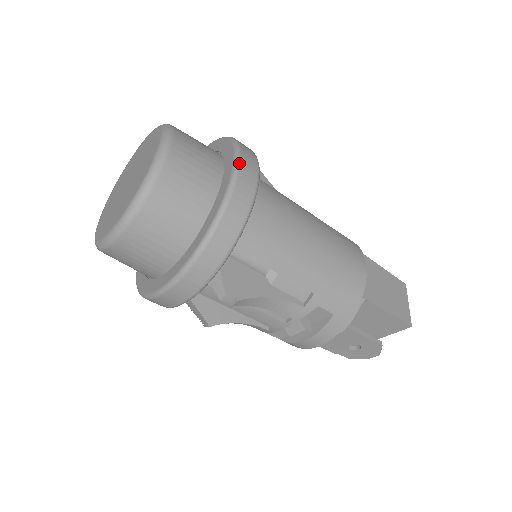
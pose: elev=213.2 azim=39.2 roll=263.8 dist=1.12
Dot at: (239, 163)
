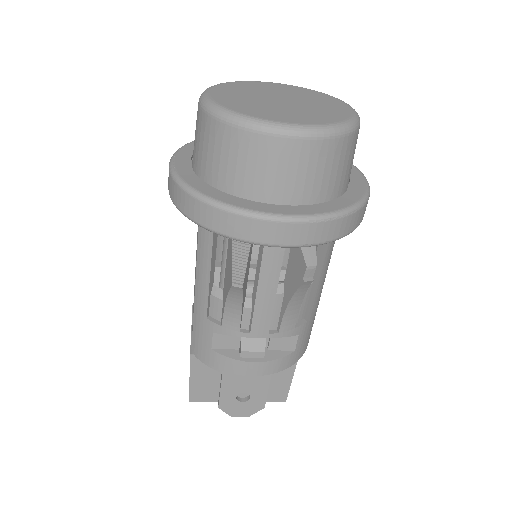
Dot at: (365, 177)
